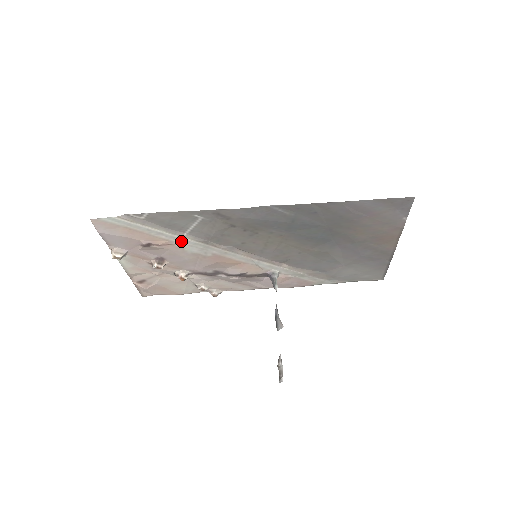
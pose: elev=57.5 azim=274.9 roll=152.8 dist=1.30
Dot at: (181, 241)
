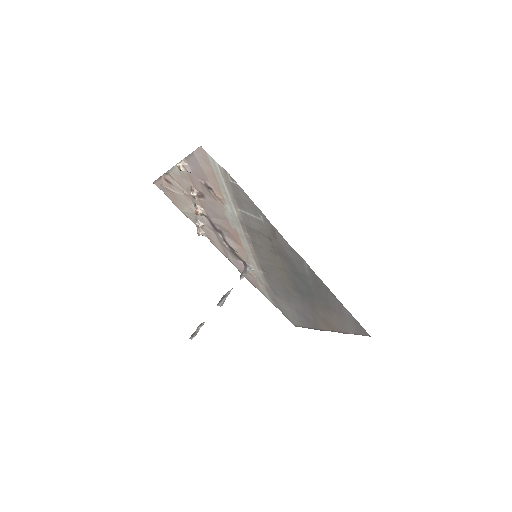
Dot at: (231, 208)
